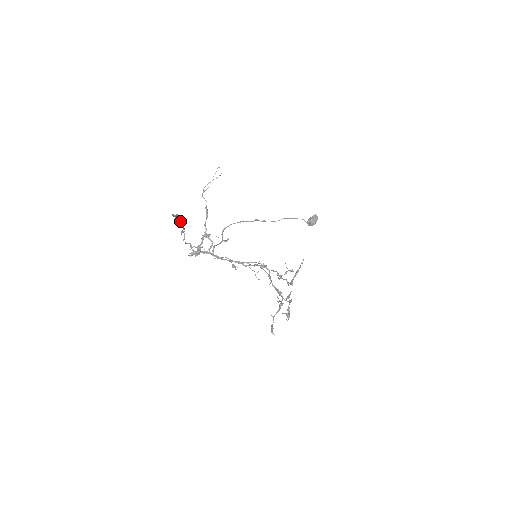
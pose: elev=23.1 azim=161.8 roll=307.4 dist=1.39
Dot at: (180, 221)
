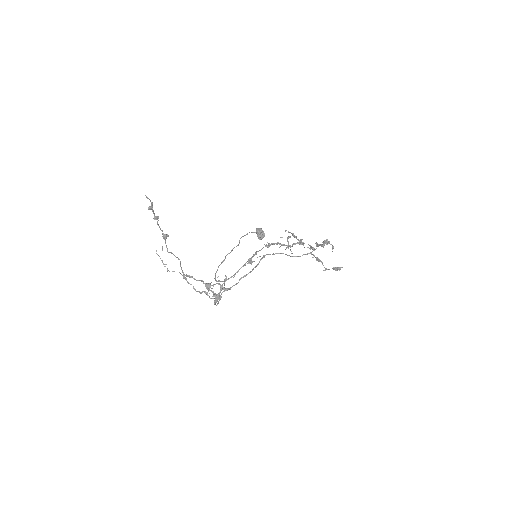
Dot at: (165, 235)
